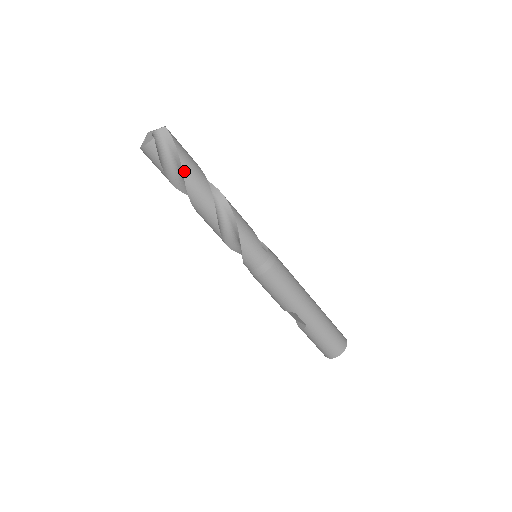
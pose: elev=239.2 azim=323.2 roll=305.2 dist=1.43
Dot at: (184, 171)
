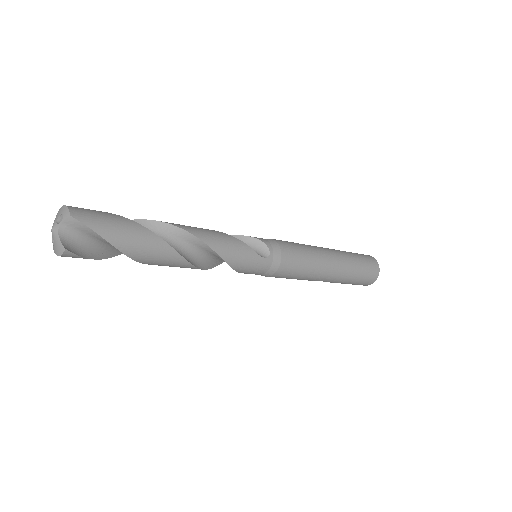
Dot at: (128, 254)
